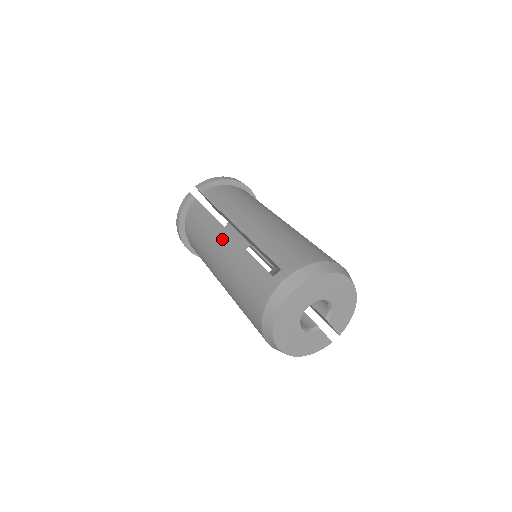
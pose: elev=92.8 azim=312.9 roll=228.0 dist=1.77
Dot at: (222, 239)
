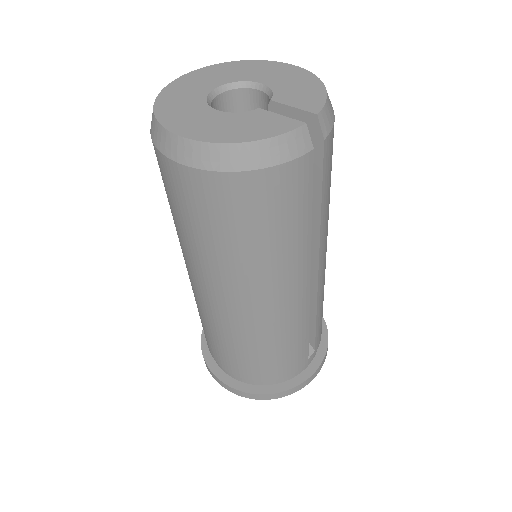
Dot at: occluded
